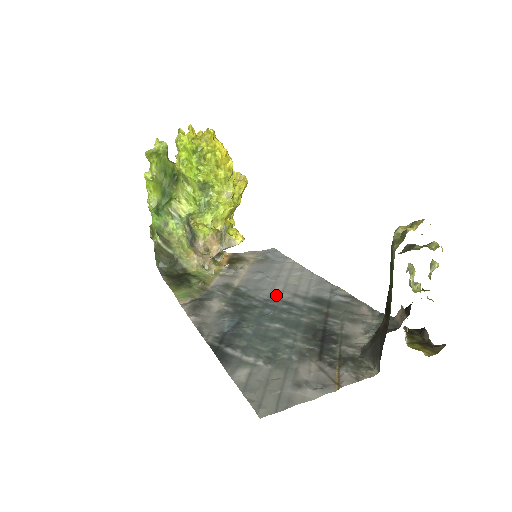
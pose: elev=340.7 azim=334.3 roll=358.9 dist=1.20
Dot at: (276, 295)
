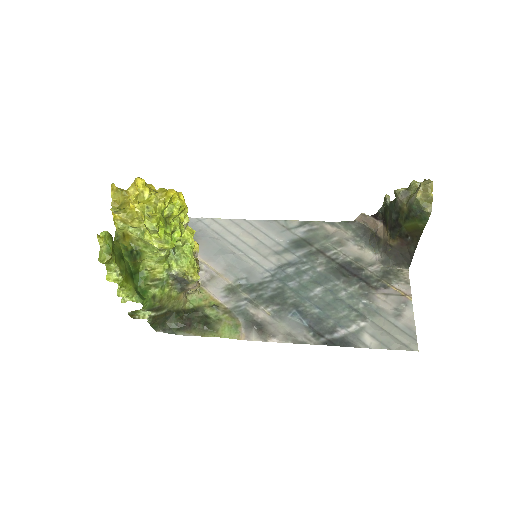
Dot at: (270, 265)
